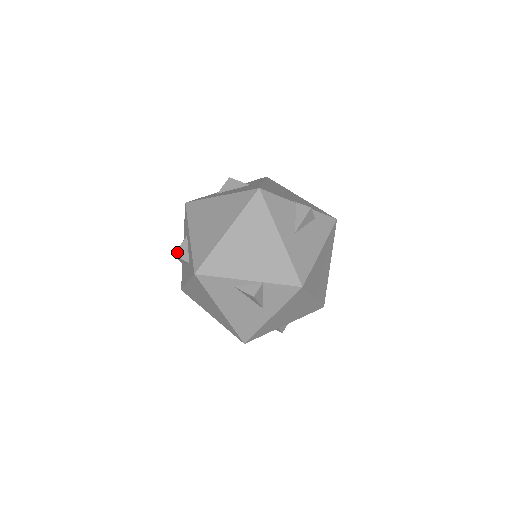
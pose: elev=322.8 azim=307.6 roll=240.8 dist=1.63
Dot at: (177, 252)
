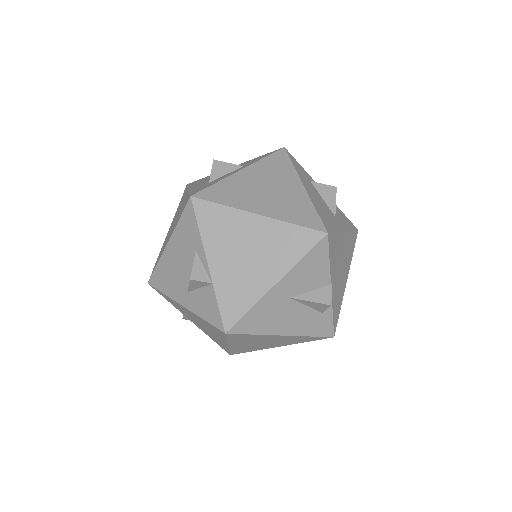
Dot at: (218, 162)
